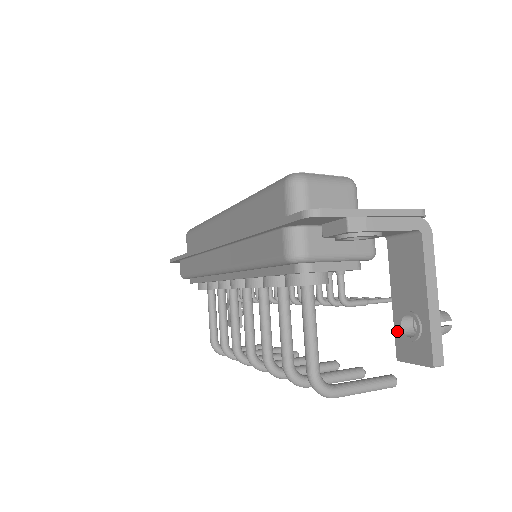
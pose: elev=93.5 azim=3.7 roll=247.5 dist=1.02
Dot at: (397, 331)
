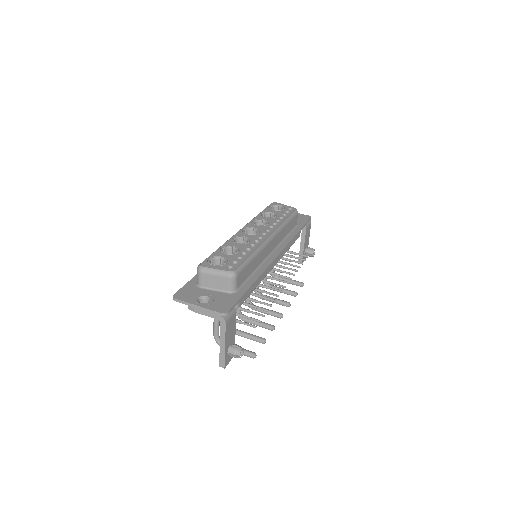
Dot at: occluded
